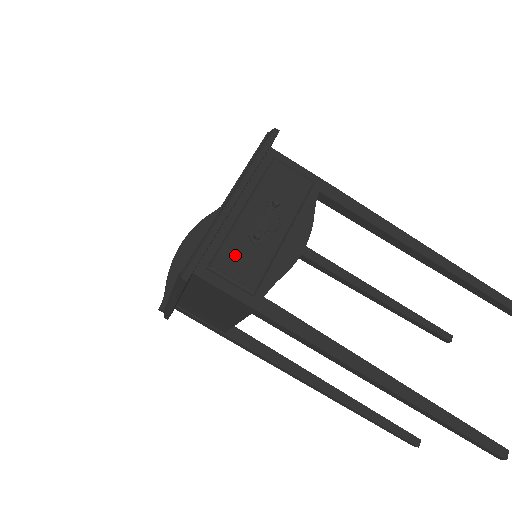
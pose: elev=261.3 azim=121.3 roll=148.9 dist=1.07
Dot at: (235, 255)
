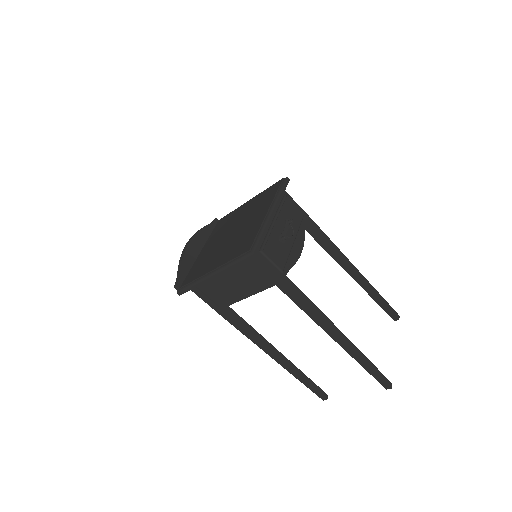
Dot at: (273, 247)
